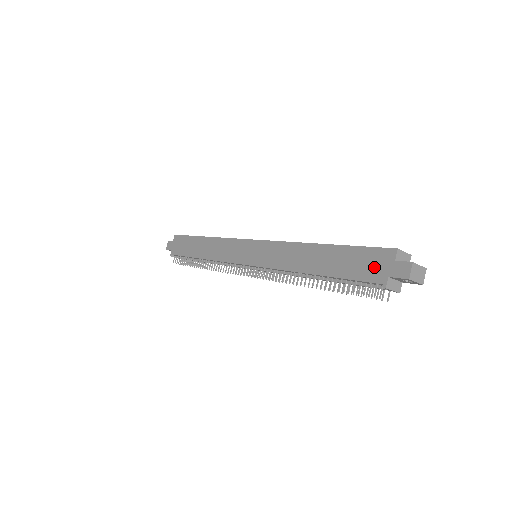
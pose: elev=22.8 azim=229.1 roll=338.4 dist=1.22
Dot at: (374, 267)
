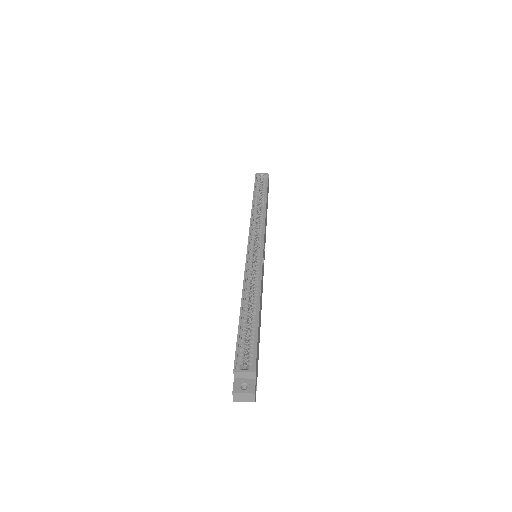
Dot at: occluded
